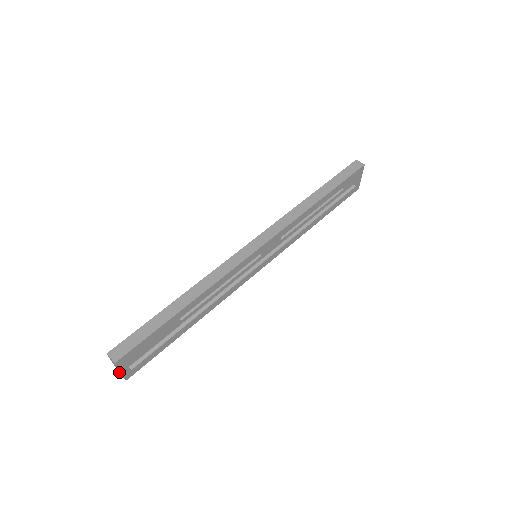
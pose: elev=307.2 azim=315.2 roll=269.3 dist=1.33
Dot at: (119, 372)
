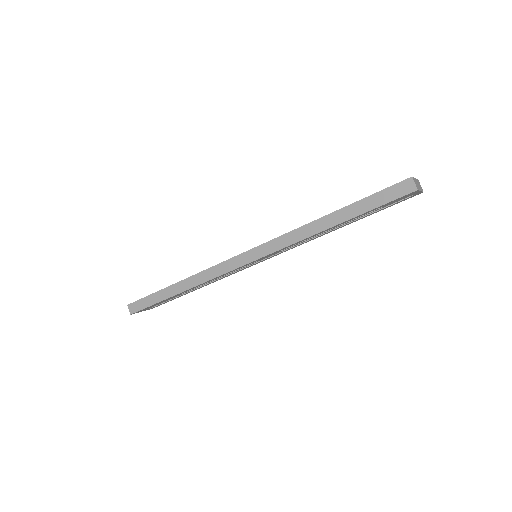
Dot at: occluded
